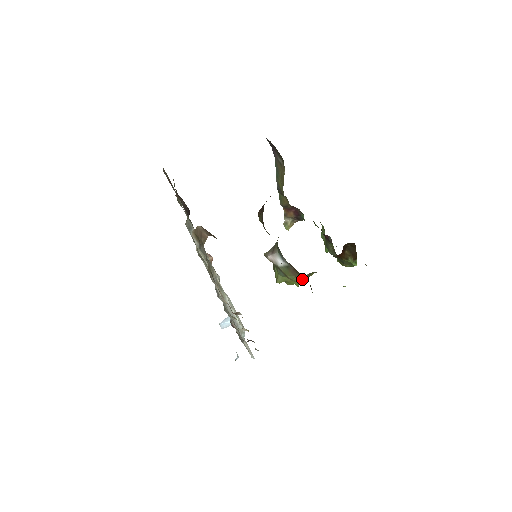
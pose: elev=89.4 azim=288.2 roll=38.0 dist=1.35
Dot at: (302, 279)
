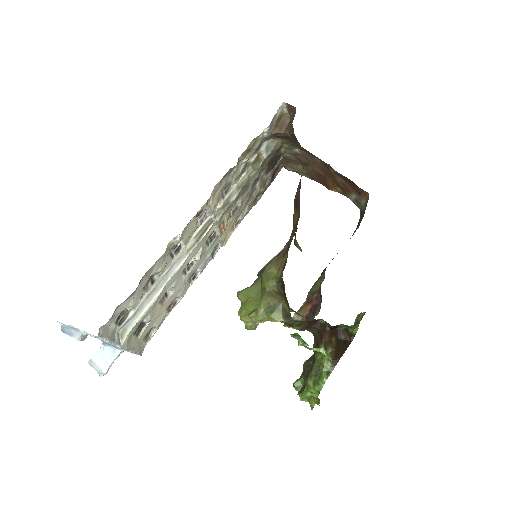
Dot at: occluded
